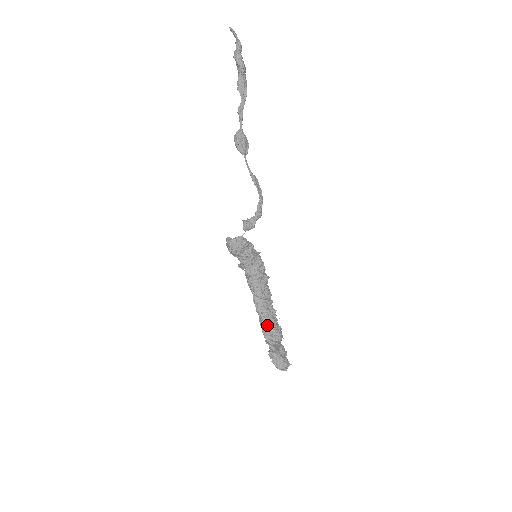
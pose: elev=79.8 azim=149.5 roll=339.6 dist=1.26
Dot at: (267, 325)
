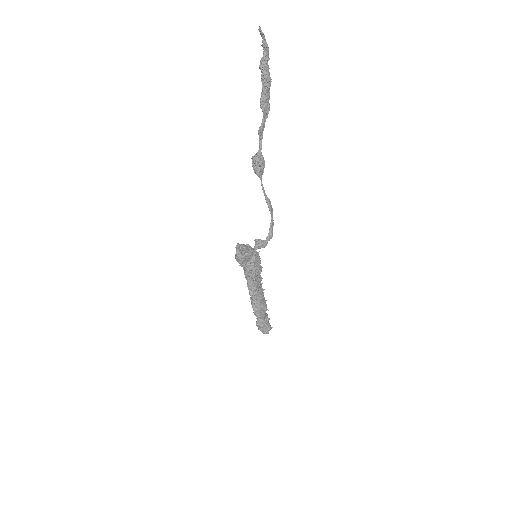
Dot at: (258, 304)
